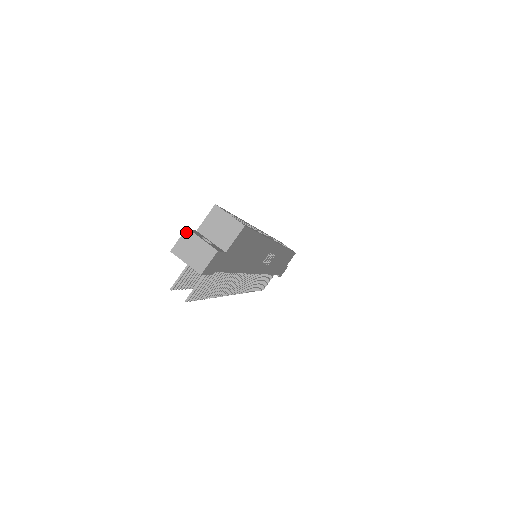
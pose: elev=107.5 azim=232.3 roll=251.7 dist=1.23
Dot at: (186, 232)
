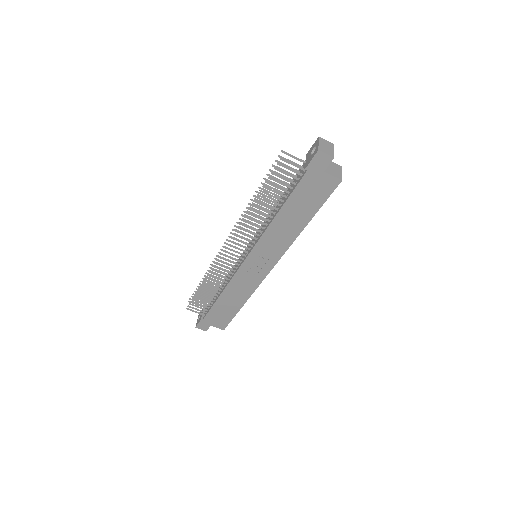
Dot at: (332, 144)
